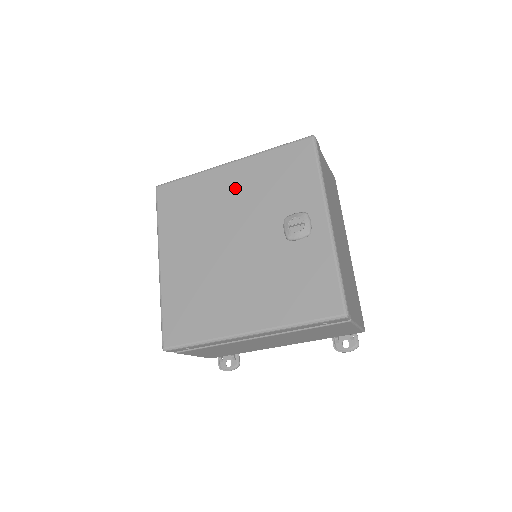
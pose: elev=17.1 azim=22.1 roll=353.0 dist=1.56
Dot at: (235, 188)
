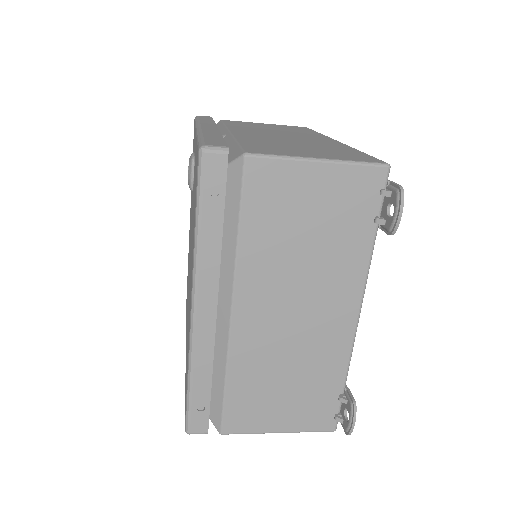
Dot at: occluded
